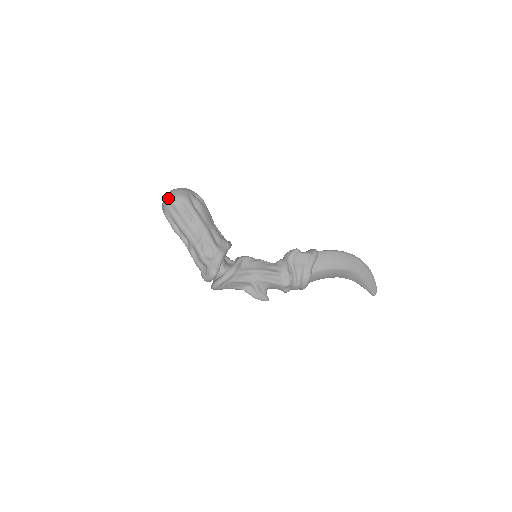
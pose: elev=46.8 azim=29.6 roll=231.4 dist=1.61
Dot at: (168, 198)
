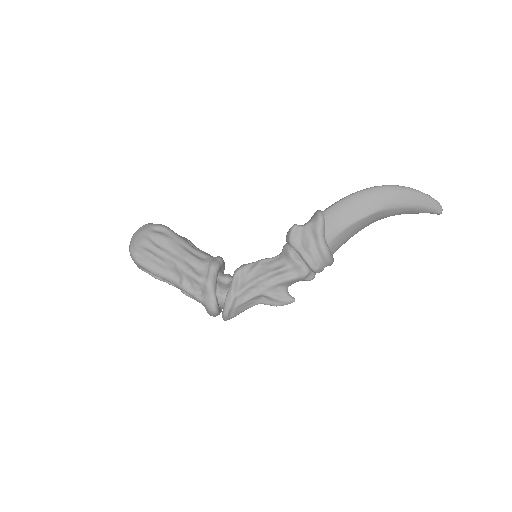
Dot at: (130, 250)
